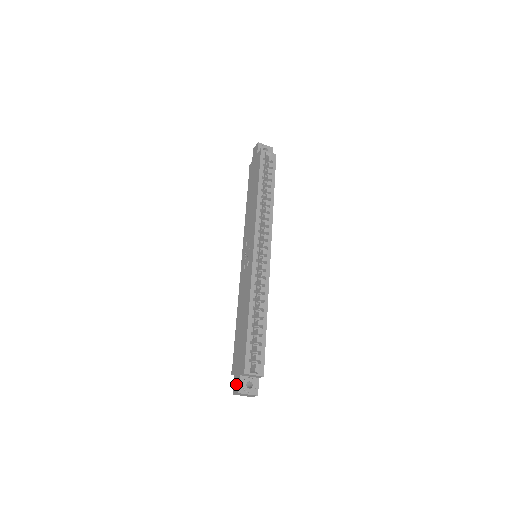
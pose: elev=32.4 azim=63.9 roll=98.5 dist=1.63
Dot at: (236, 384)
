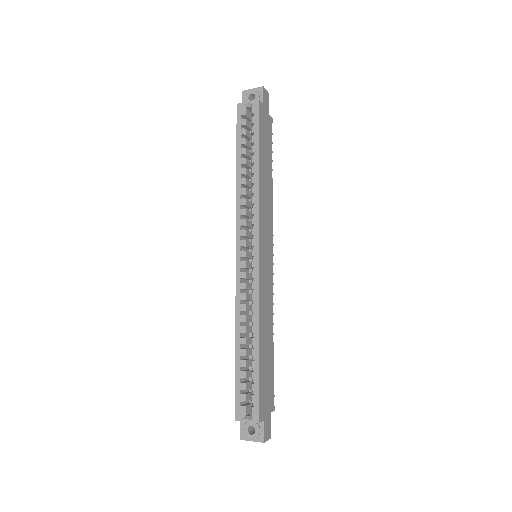
Dot at: occluded
